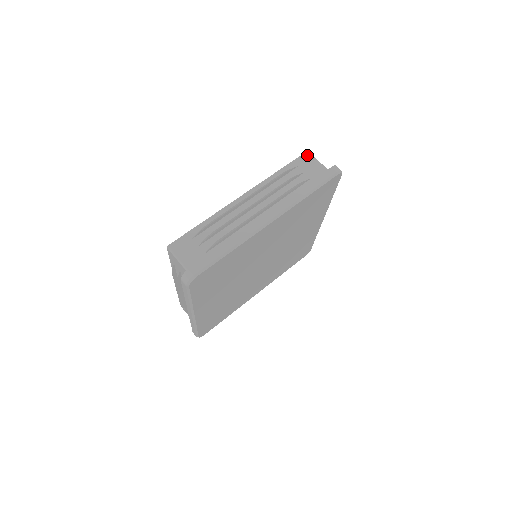
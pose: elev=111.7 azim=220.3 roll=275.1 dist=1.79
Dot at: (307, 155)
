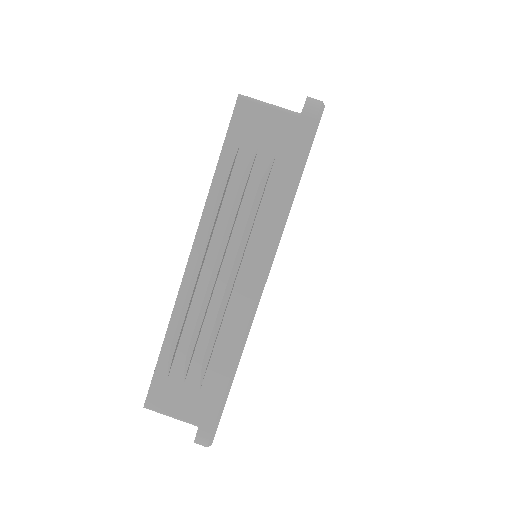
Dot at: (242, 106)
